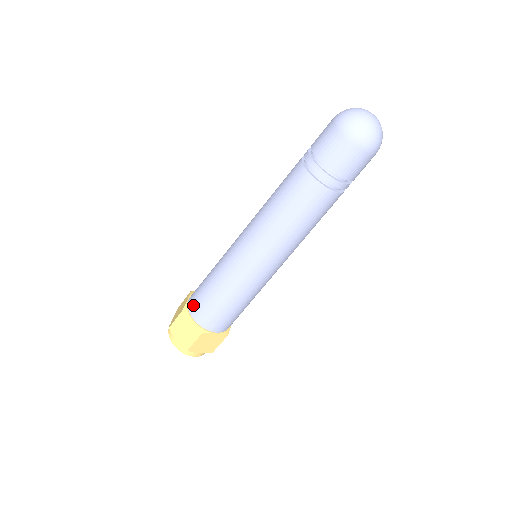
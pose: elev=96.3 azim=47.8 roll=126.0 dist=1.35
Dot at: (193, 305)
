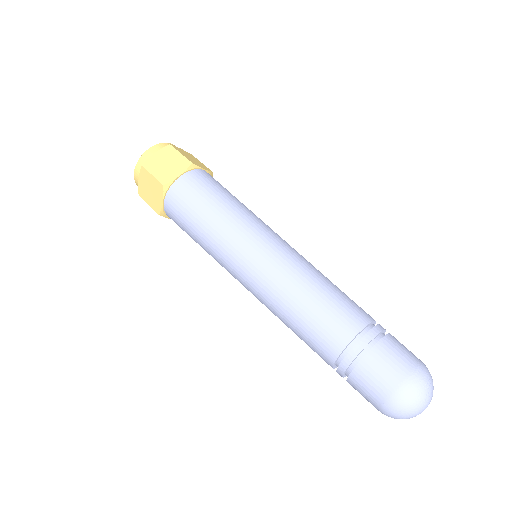
Dot at: (175, 197)
